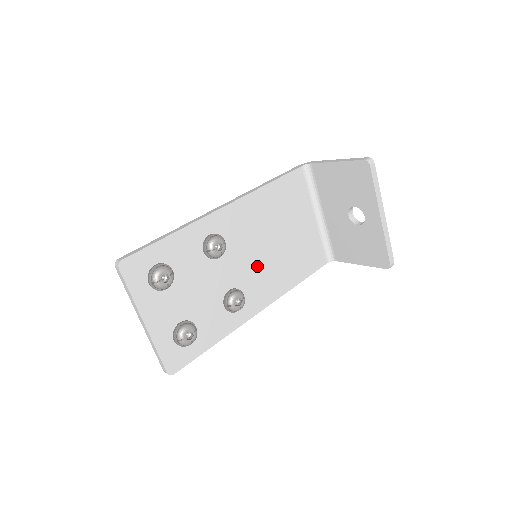
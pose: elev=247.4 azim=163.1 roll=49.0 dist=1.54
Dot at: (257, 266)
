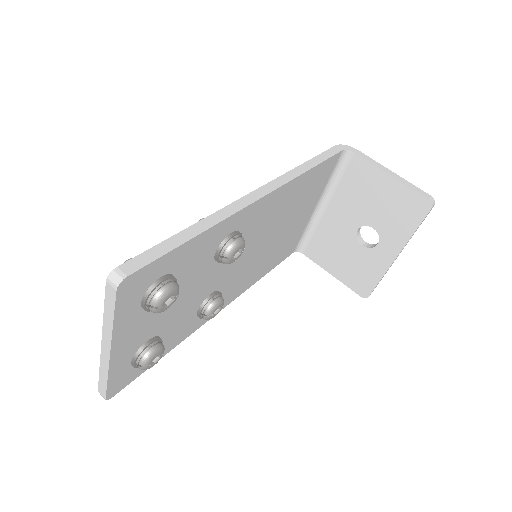
Dot at: (247, 263)
